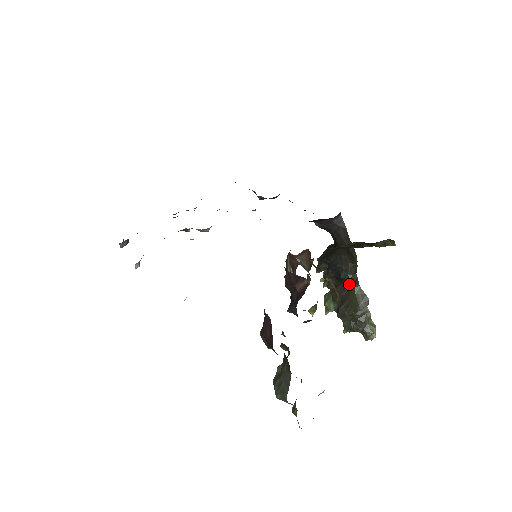
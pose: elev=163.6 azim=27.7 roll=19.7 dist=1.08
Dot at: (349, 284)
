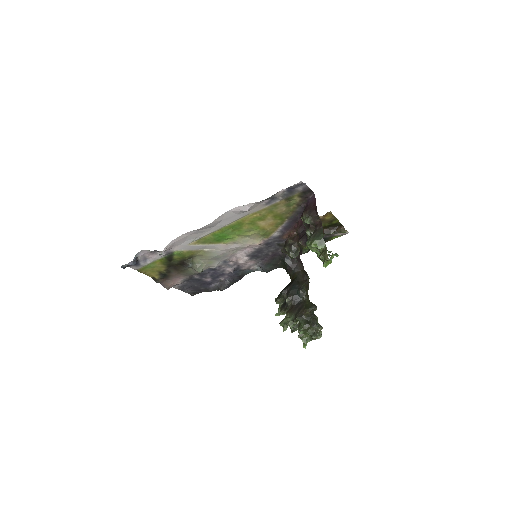
Dot at: (302, 301)
